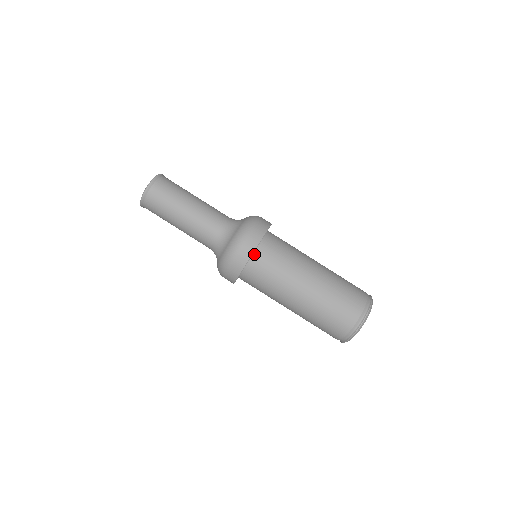
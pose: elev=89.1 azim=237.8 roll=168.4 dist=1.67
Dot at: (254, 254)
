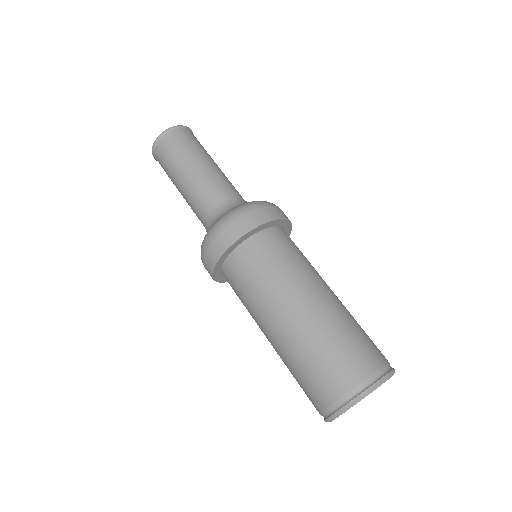
Dot at: (239, 246)
